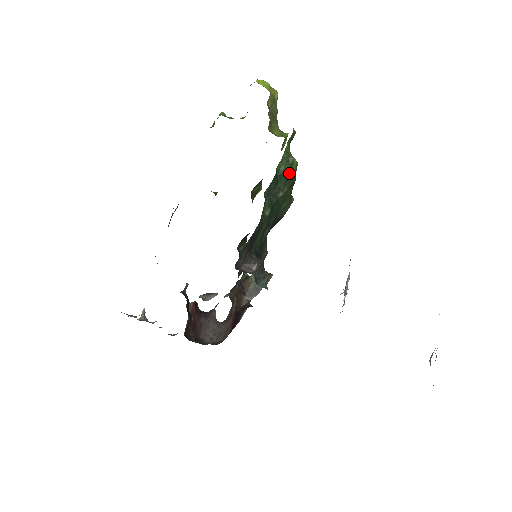
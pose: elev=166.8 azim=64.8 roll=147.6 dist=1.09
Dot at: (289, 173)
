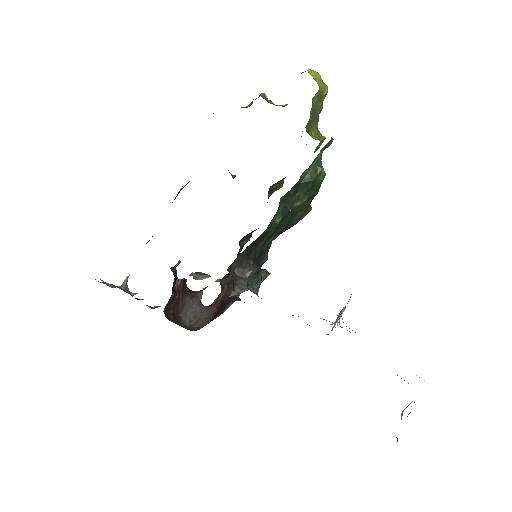
Dot at: (313, 184)
